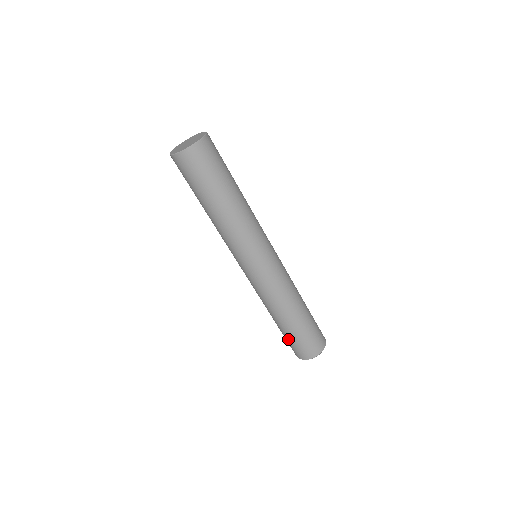
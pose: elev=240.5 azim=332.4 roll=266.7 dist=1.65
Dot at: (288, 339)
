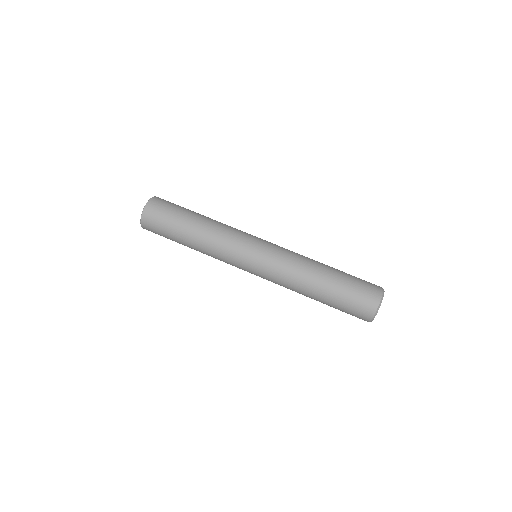
Dot at: (345, 298)
